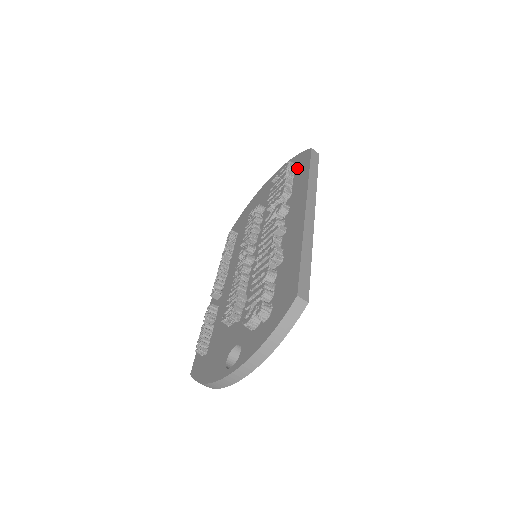
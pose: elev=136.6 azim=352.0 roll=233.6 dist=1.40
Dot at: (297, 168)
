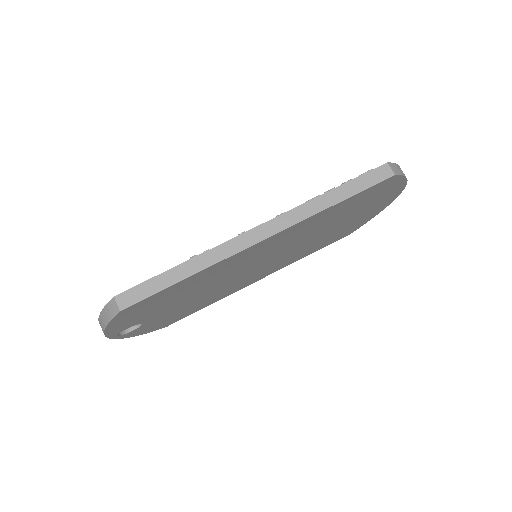
Dot at: occluded
